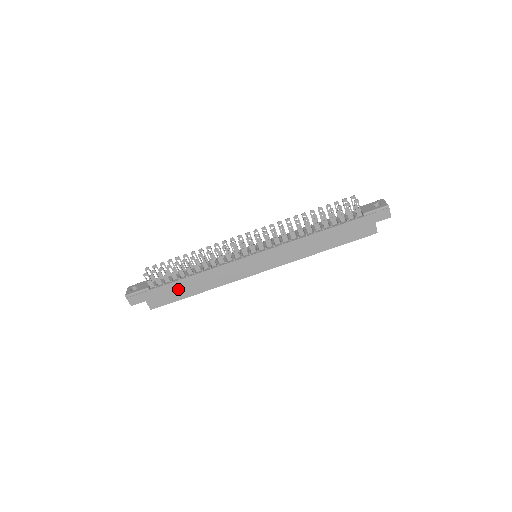
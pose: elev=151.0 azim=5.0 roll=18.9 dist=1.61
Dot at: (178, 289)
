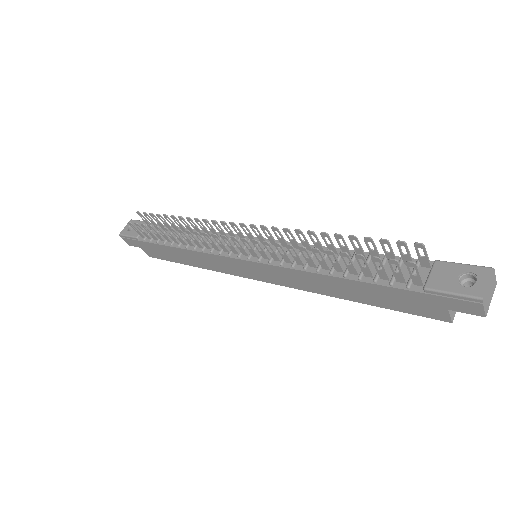
Dot at: (167, 252)
